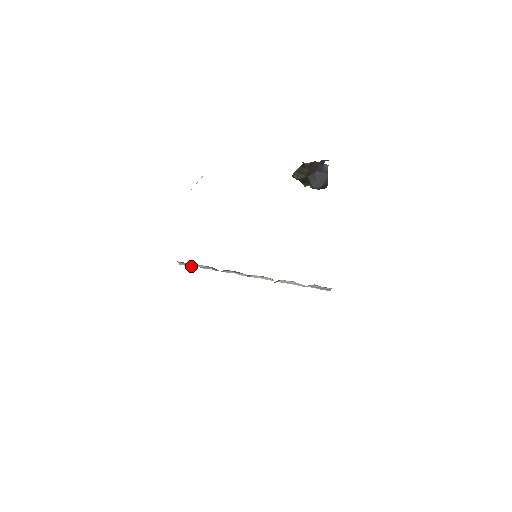
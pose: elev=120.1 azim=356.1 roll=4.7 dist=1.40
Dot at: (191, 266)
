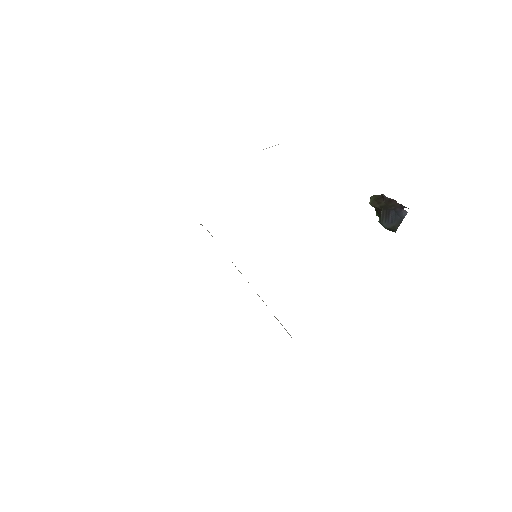
Dot at: (201, 224)
